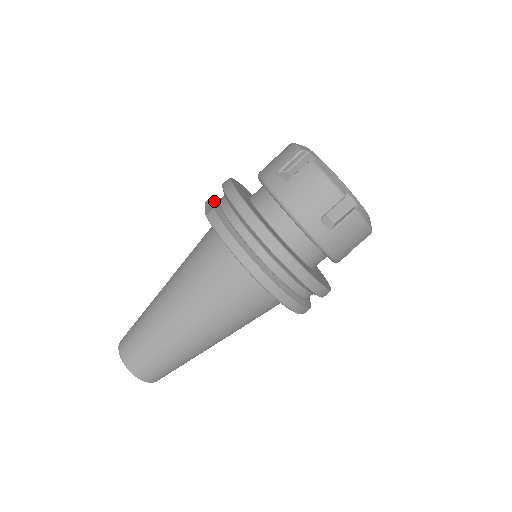
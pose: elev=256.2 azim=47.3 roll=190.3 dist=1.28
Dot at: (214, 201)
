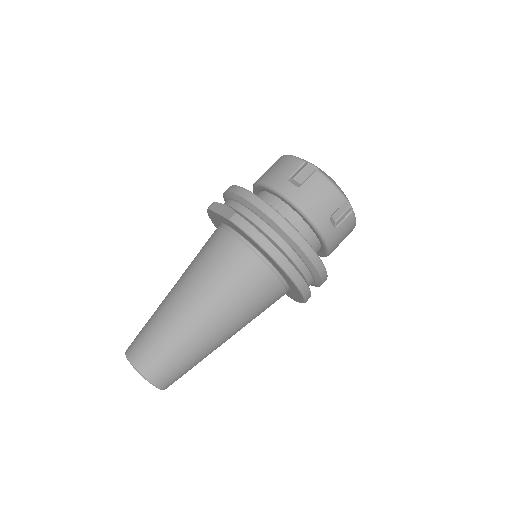
Dot at: (229, 206)
